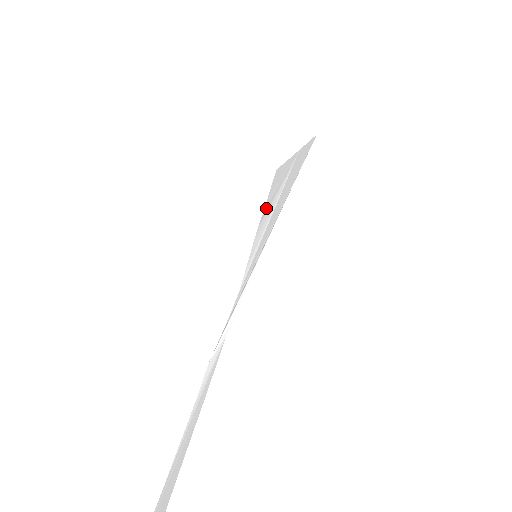
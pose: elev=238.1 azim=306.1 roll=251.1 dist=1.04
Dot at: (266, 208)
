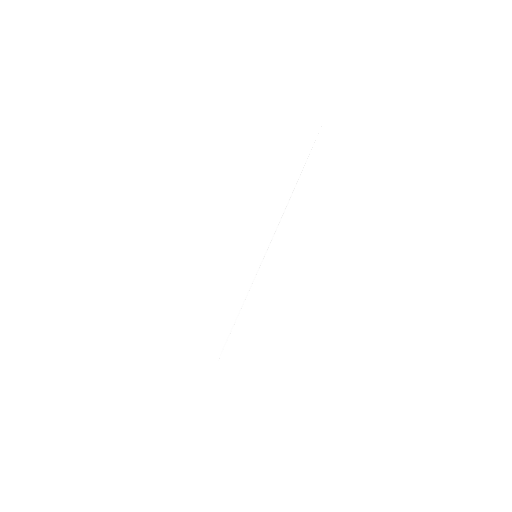
Dot at: (257, 191)
